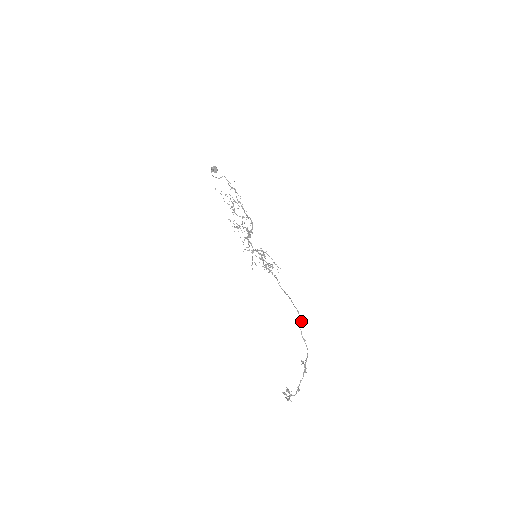
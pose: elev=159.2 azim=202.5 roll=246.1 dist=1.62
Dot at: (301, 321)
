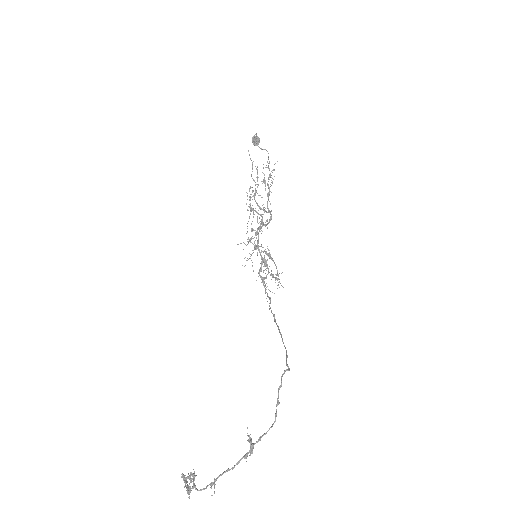
Dot at: (289, 369)
